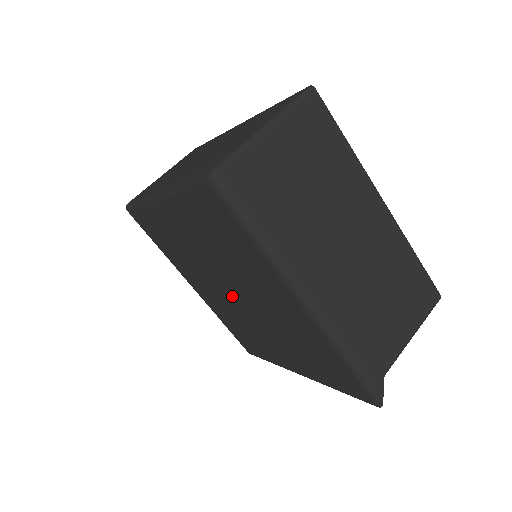
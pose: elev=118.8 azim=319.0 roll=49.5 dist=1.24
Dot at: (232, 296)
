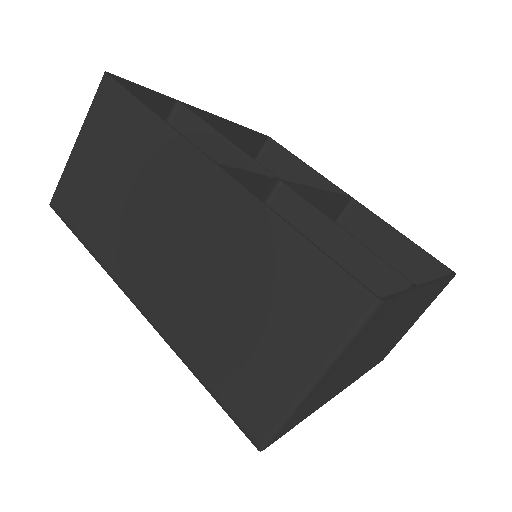
Dot at: occluded
